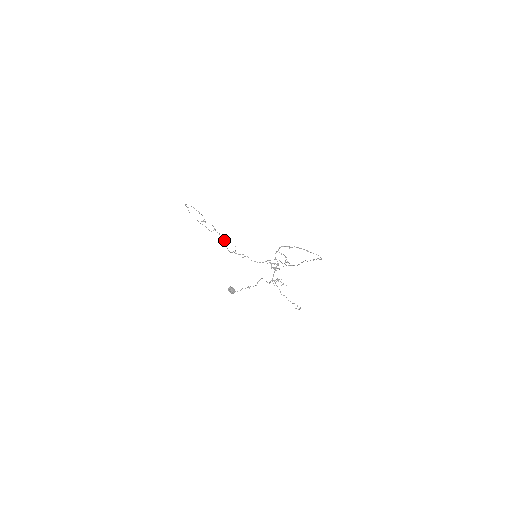
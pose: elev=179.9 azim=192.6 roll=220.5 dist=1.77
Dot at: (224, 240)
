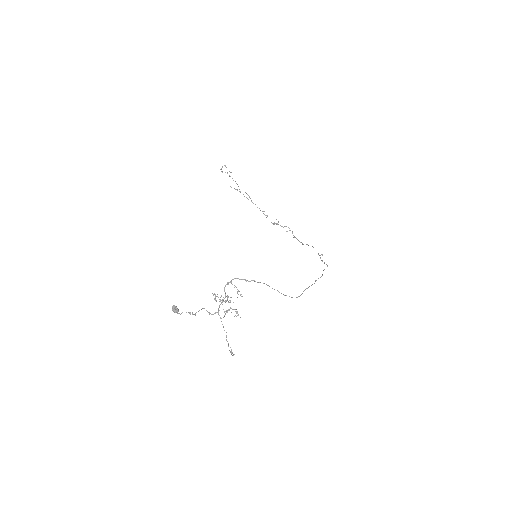
Dot at: (262, 211)
